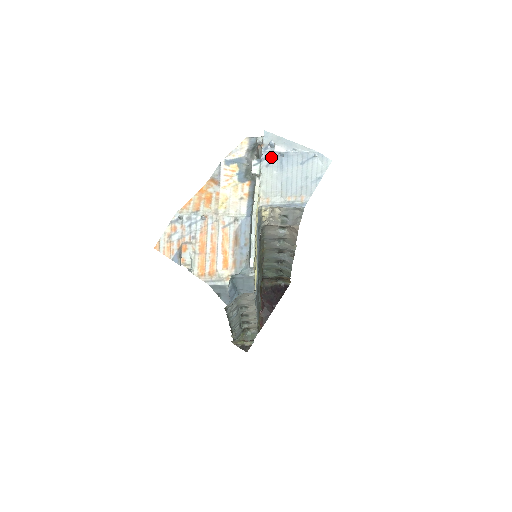
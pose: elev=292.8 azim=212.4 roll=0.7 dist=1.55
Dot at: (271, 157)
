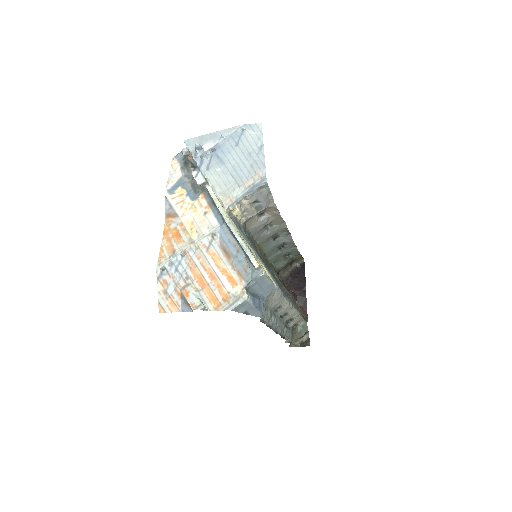
Dot at: (206, 159)
